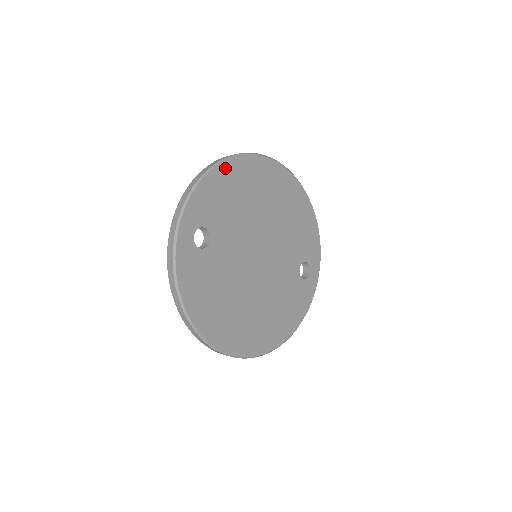
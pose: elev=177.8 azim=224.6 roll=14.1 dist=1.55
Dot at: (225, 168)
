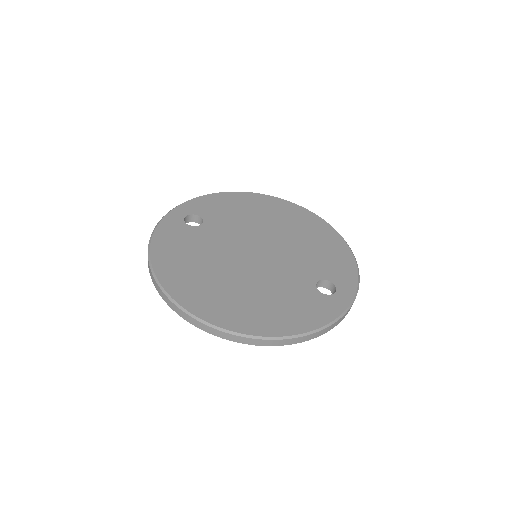
Dot at: (237, 195)
